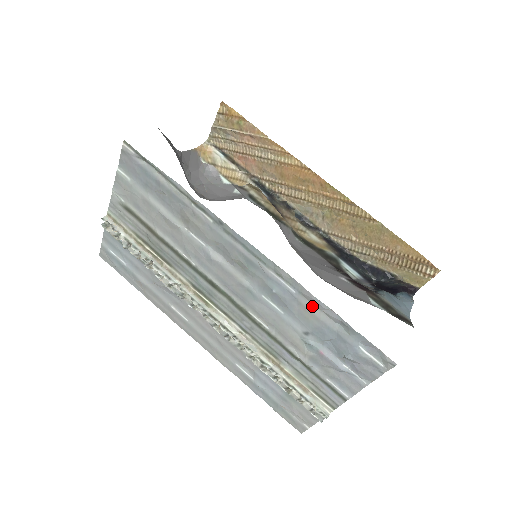
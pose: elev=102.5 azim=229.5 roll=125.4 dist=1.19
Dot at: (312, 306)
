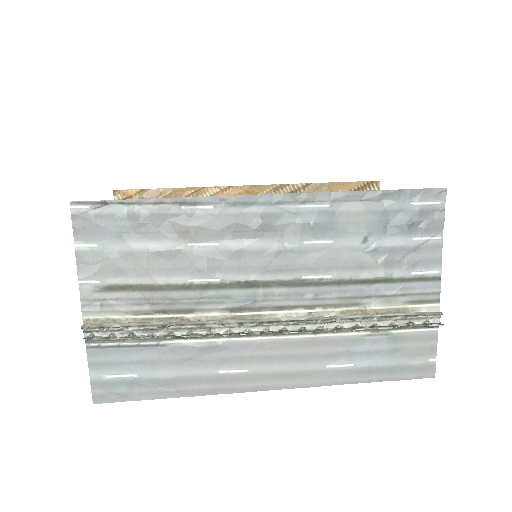
Dot at: (351, 205)
